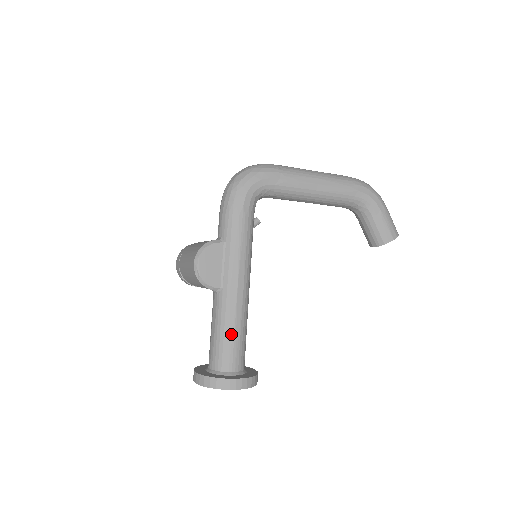
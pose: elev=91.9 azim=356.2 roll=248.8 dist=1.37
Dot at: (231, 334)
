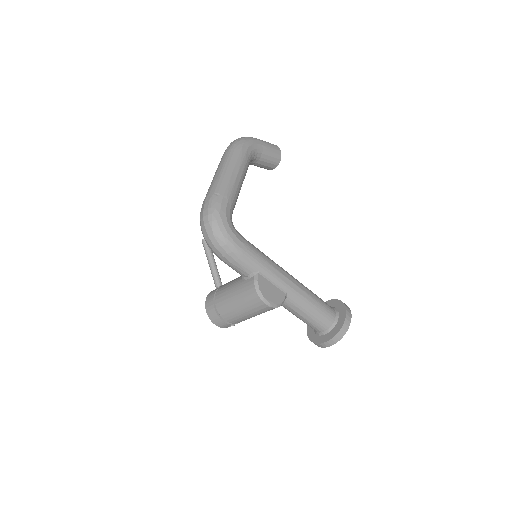
Dot at: (316, 303)
